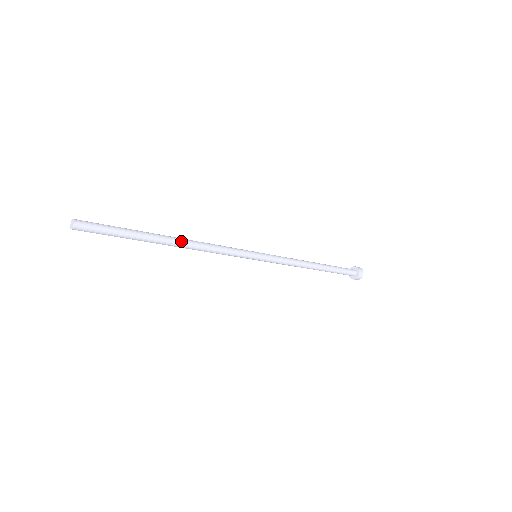
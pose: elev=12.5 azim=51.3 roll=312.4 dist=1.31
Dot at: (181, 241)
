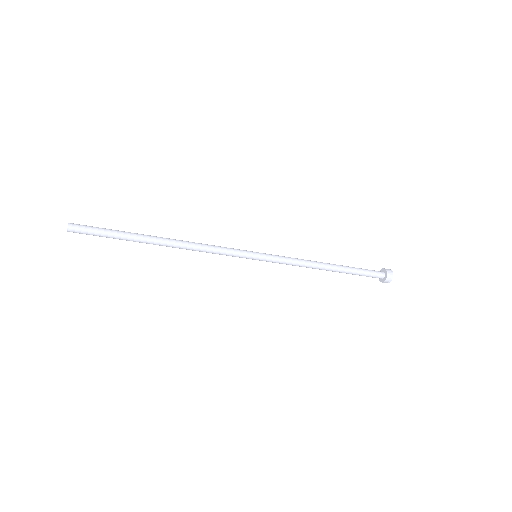
Dot at: (171, 239)
